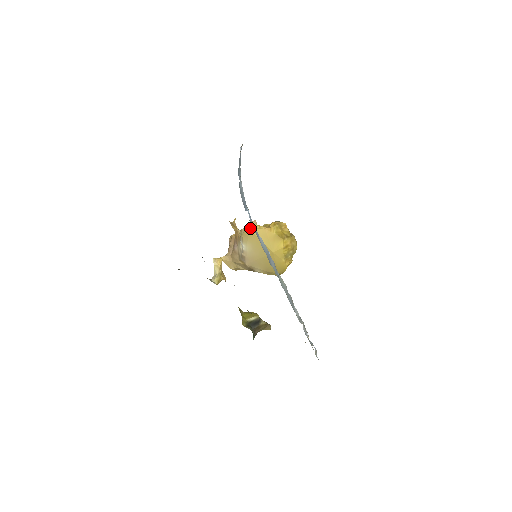
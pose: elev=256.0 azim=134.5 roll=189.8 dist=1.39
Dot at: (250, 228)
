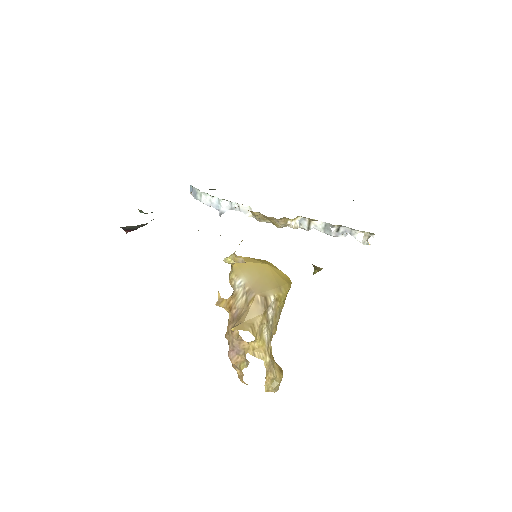
Dot at: occluded
